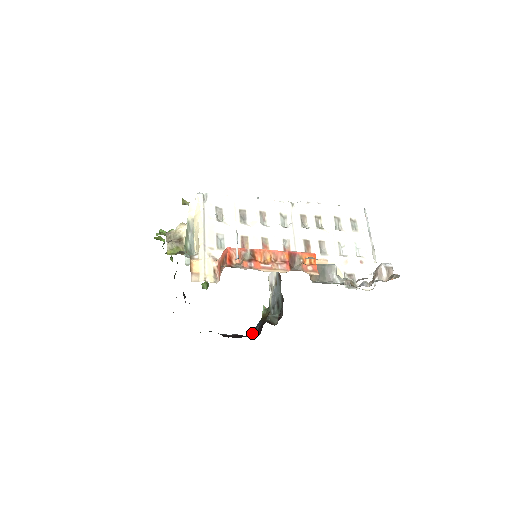
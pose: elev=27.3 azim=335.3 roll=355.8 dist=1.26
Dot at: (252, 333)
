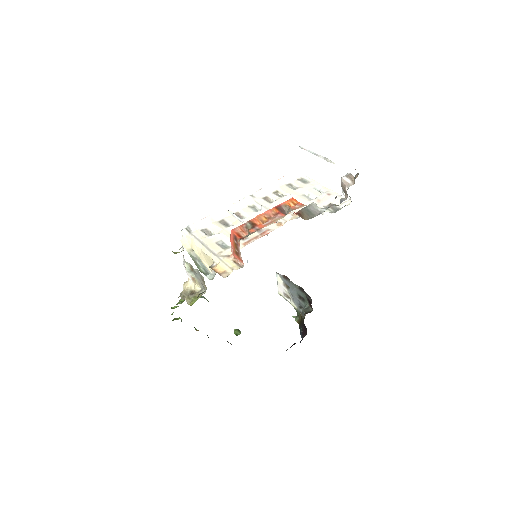
Dot at: occluded
